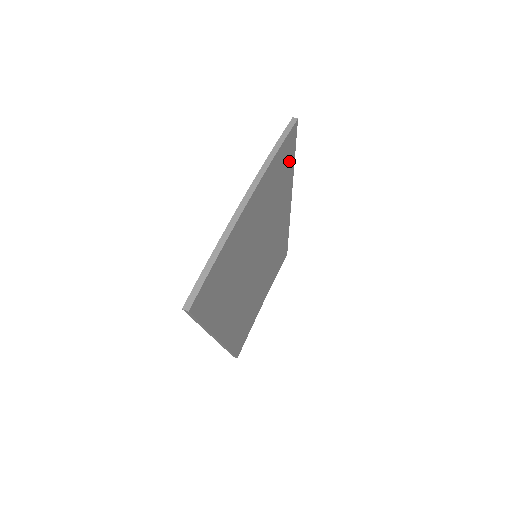
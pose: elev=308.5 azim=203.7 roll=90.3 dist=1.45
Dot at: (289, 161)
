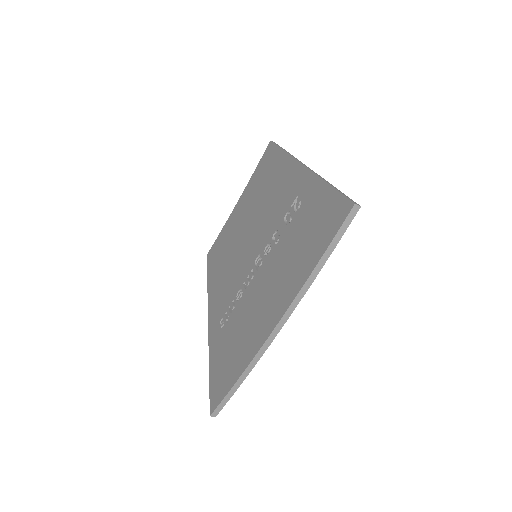
Dot at: occluded
